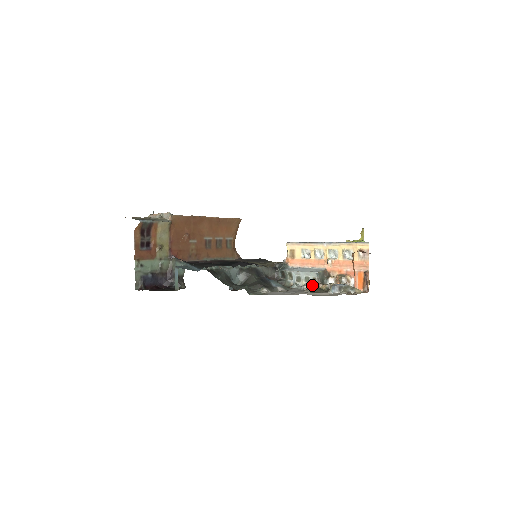
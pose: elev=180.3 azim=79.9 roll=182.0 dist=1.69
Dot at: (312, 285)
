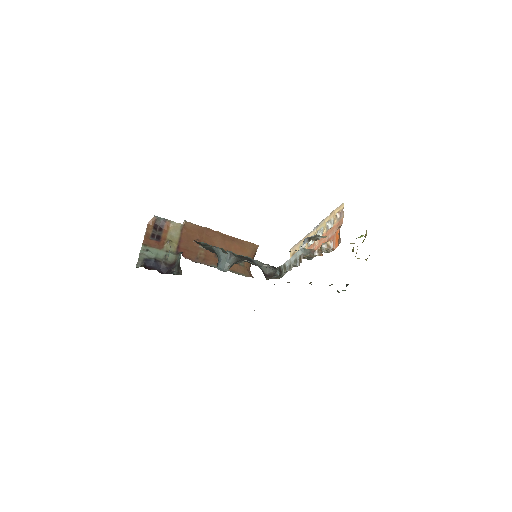
Dot at: (298, 264)
